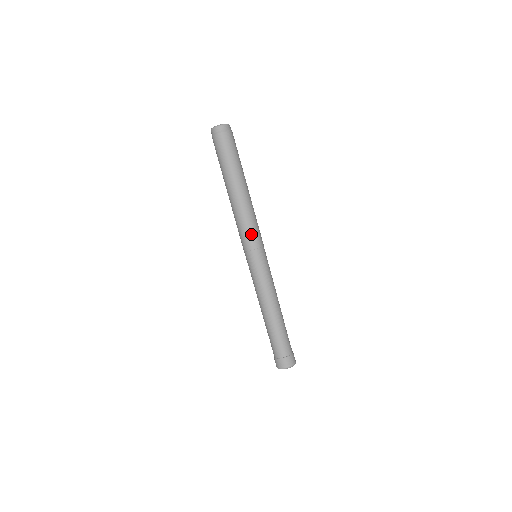
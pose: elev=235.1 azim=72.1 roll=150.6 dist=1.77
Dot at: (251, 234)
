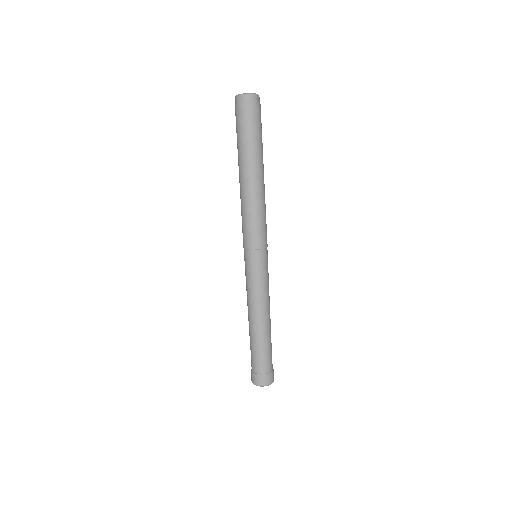
Dot at: (254, 231)
